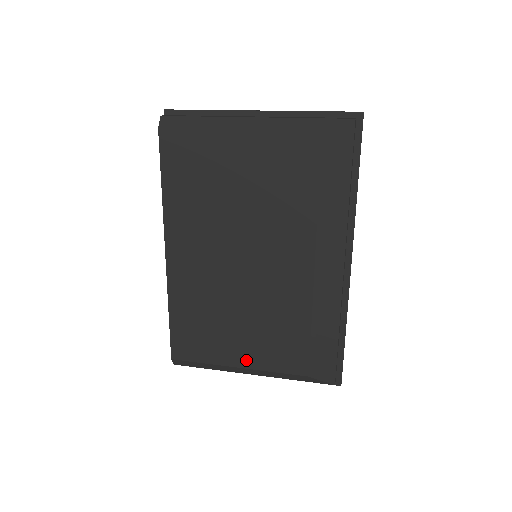
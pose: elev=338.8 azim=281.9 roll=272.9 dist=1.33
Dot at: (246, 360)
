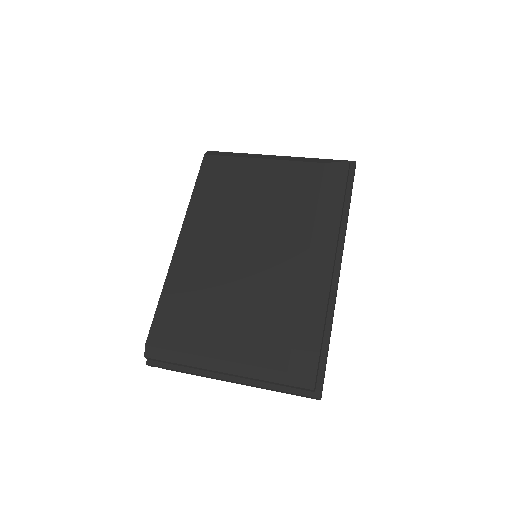
Dot at: (224, 350)
